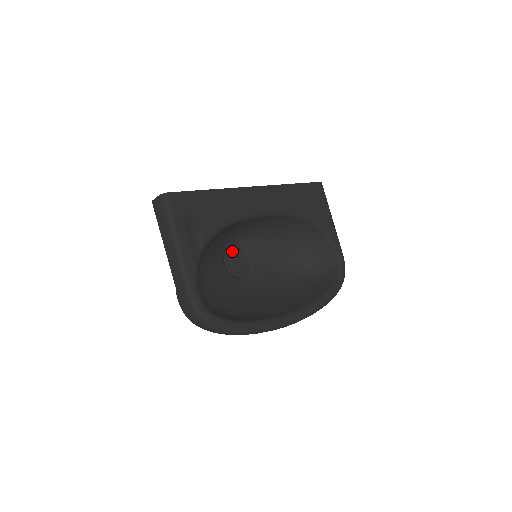
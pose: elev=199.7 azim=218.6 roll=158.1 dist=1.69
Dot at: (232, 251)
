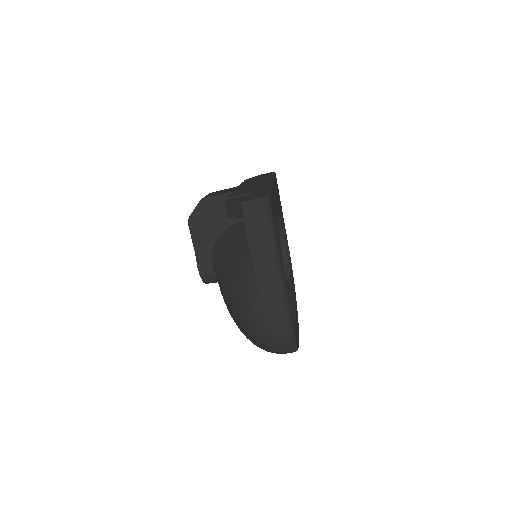
Dot at: occluded
